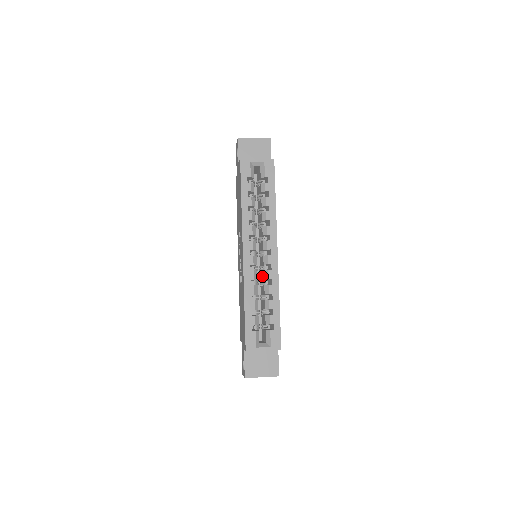
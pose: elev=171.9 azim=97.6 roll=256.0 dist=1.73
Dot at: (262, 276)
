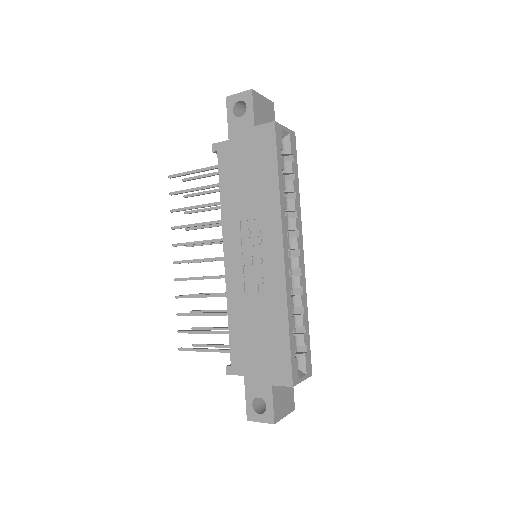
Dot at: occluded
